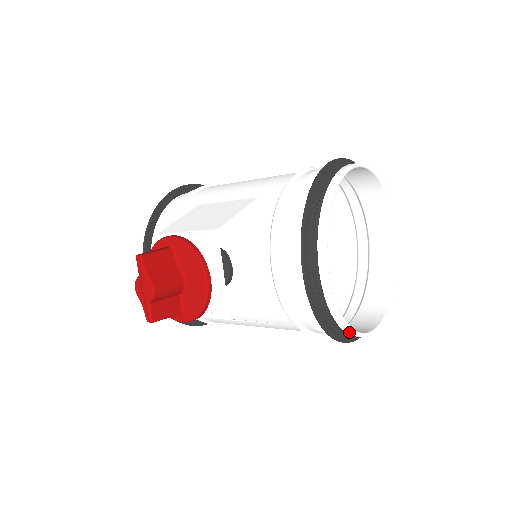
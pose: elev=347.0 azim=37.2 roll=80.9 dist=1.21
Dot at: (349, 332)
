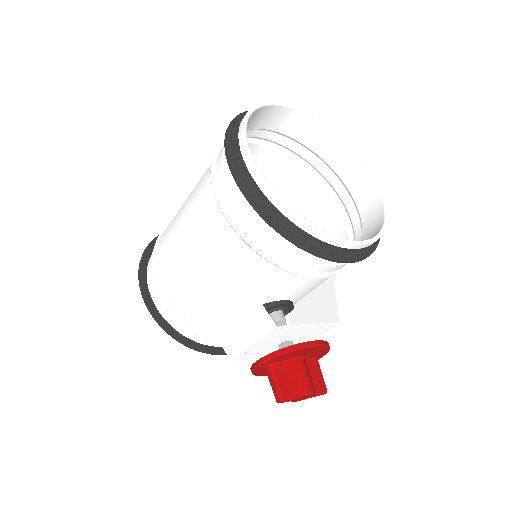
Dot at: (386, 221)
